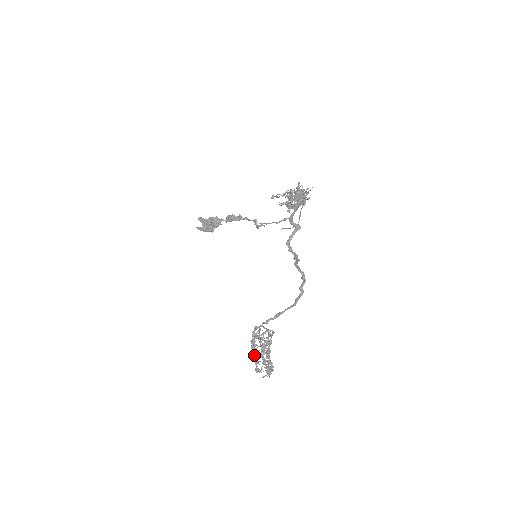
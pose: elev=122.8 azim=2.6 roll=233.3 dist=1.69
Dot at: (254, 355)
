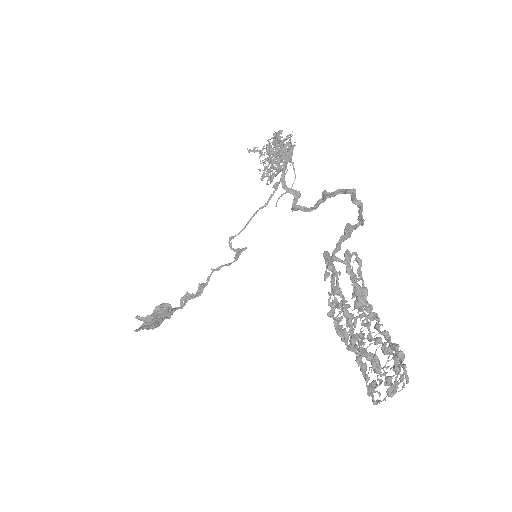
Dot at: (349, 347)
